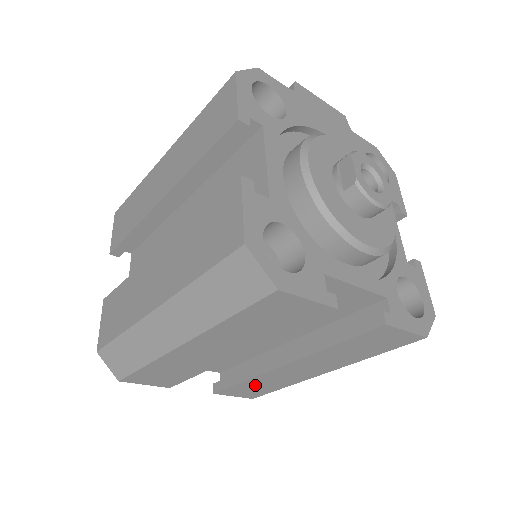
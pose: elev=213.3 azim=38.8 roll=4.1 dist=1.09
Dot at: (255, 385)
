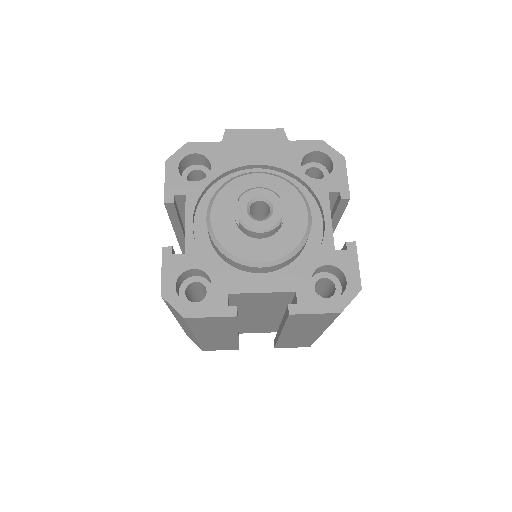
Dot at: (290, 342)
